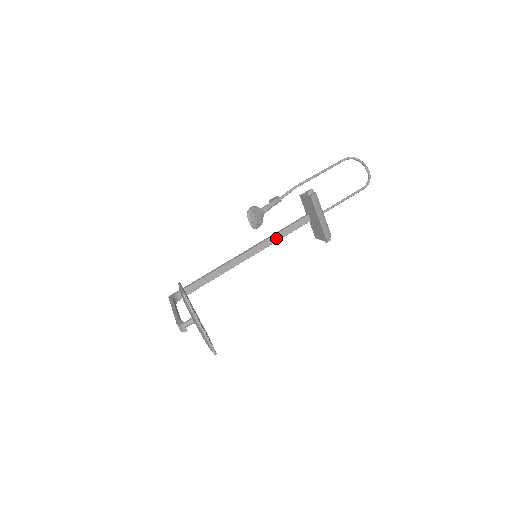
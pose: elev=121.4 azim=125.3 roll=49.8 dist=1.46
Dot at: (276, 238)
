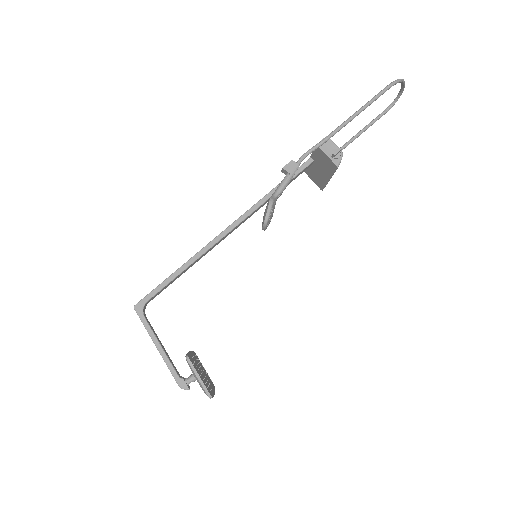
Dot at: occluded
